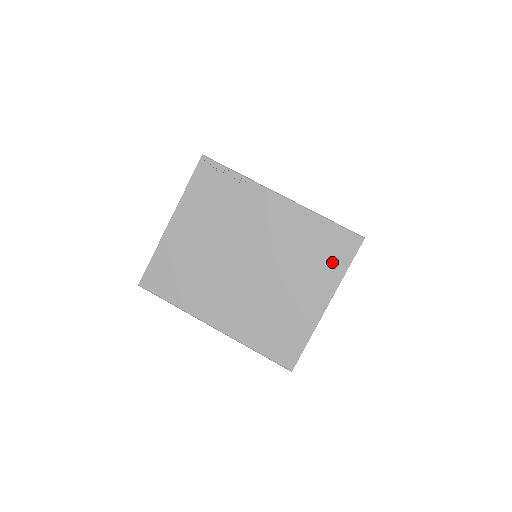
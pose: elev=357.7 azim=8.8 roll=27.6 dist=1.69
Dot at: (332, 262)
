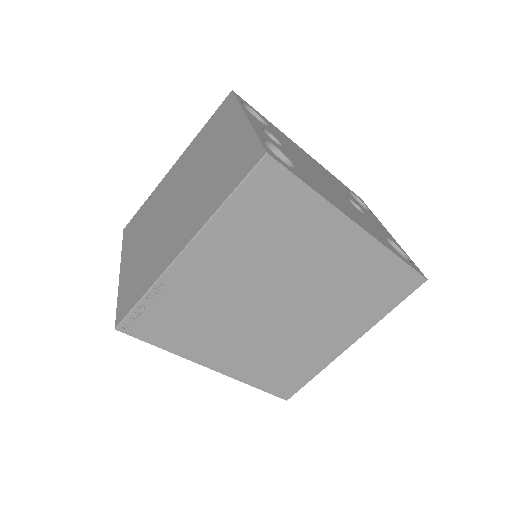
Dot at: (226, 116)
